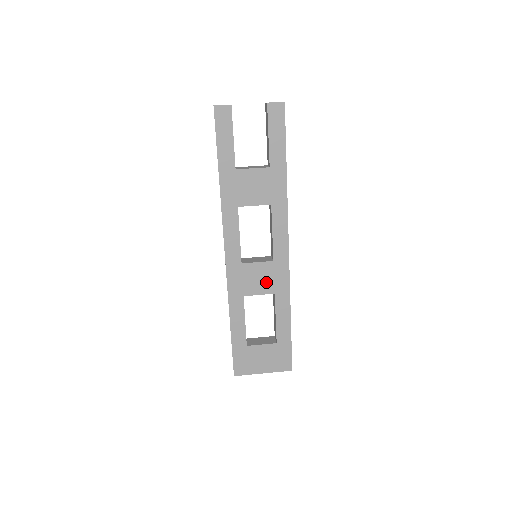
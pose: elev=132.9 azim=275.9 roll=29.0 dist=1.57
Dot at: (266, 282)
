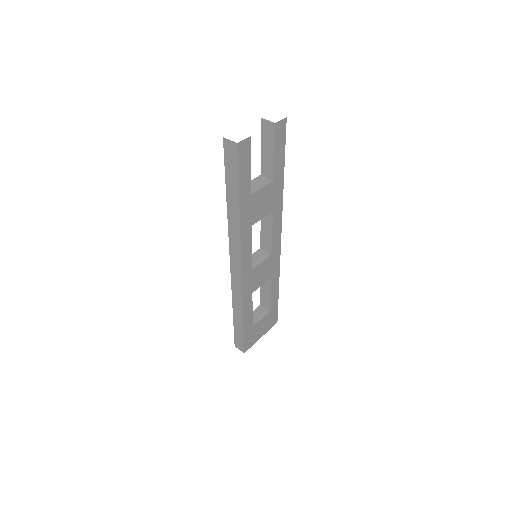
Dot at: (266, 273)
